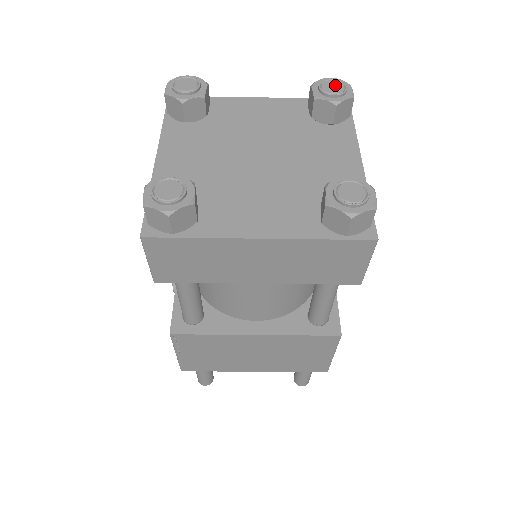
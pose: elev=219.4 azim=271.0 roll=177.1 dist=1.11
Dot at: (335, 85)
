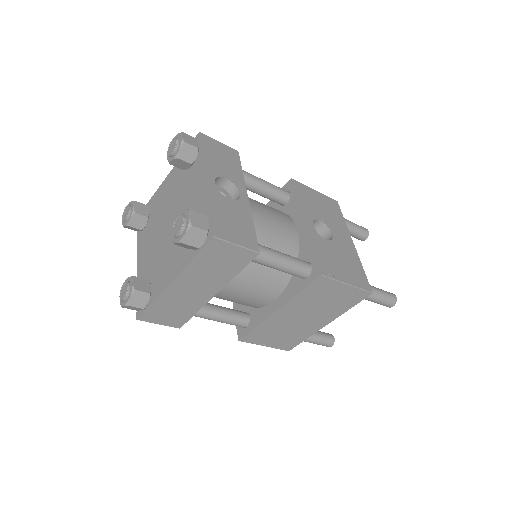
Dot at: (173, 144)
